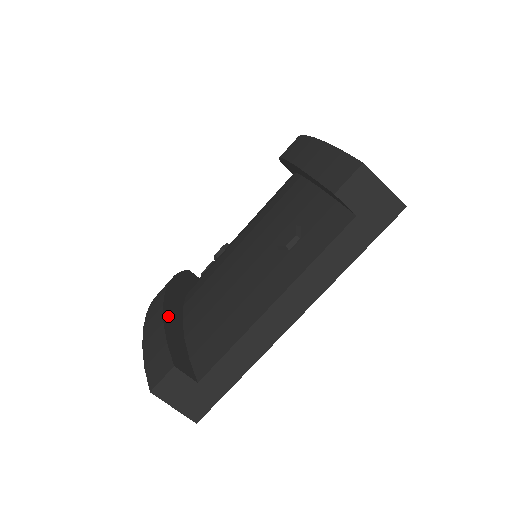
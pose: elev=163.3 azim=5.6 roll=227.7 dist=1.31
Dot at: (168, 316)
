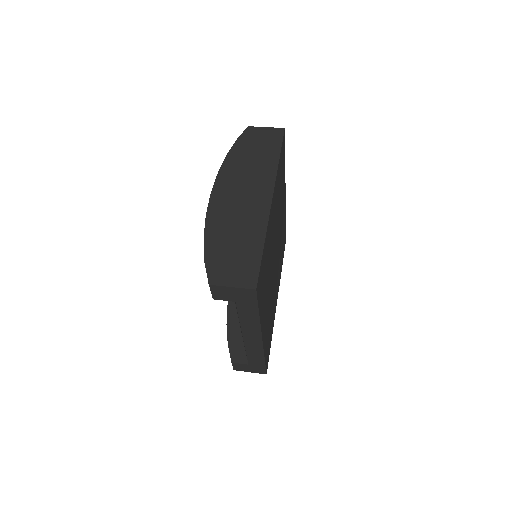
Dot at: (231, 314)
